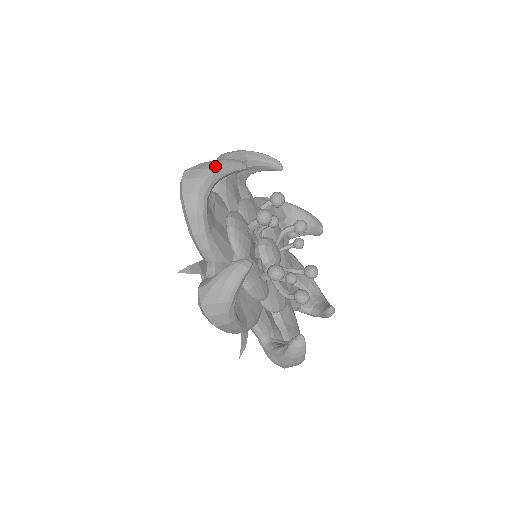
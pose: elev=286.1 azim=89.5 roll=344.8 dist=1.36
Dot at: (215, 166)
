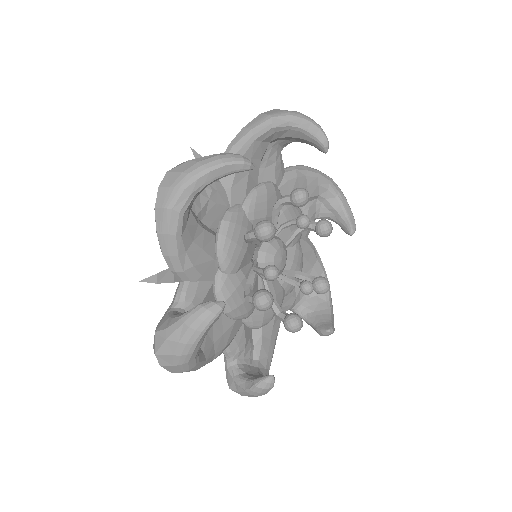
Dot at: (190, 347)
